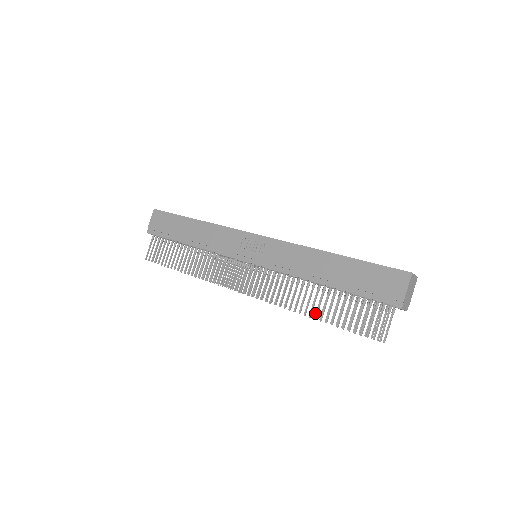
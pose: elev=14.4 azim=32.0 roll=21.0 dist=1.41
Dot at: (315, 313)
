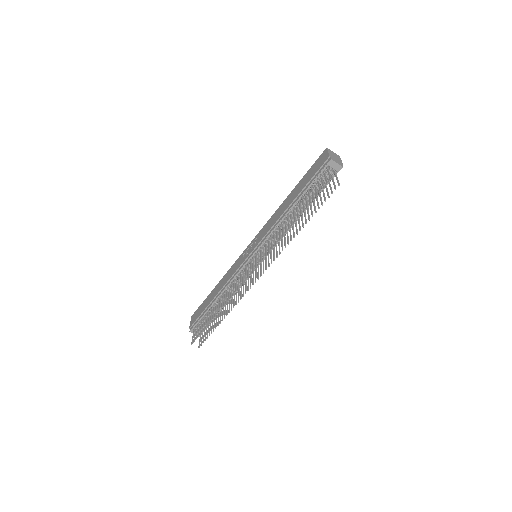
Dot at: (299, 229)
